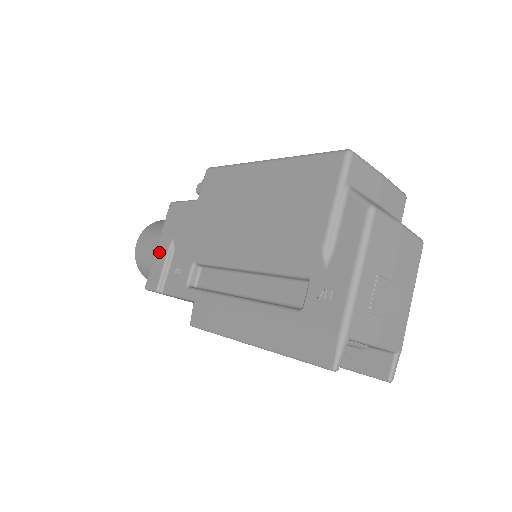
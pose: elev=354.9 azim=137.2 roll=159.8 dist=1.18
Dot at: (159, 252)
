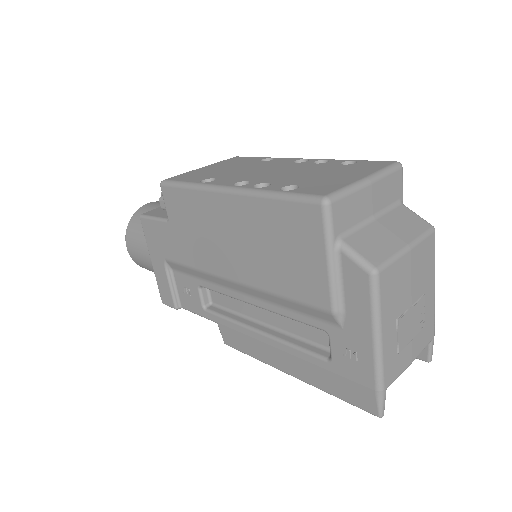
Dot at: (157, 271)
